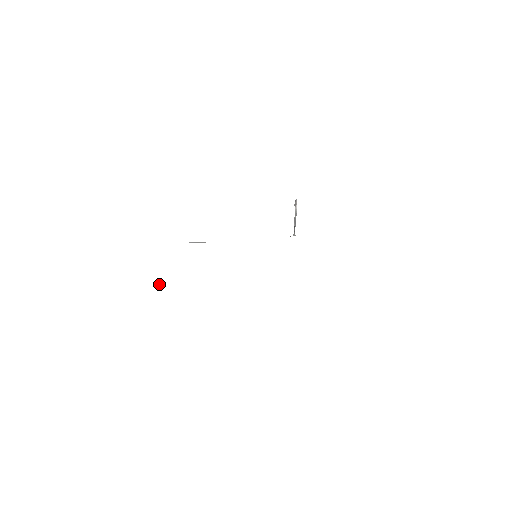
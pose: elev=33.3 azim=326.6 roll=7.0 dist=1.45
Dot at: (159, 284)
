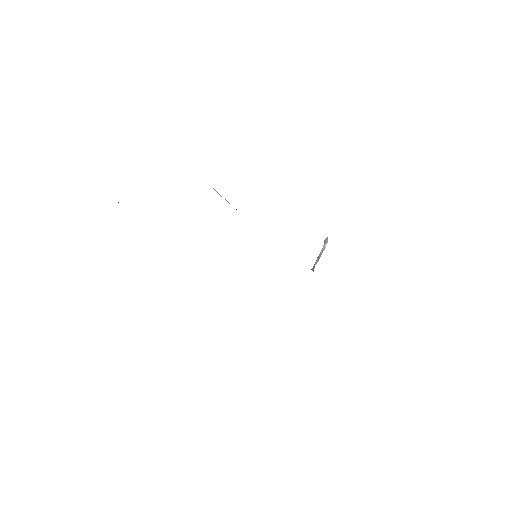
Dot at: occluded
